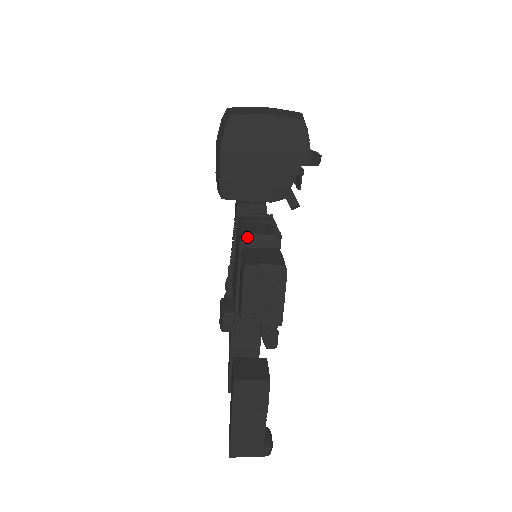
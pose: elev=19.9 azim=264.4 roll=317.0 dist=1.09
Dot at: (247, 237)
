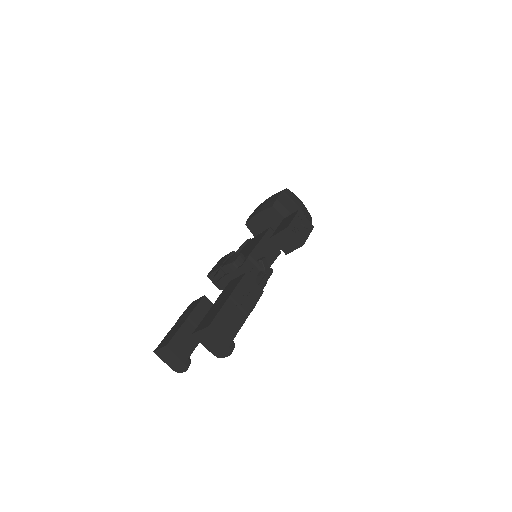
Dot at: (273, 230)
